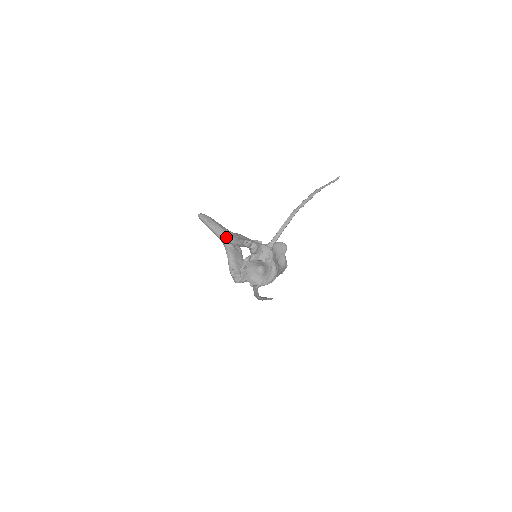
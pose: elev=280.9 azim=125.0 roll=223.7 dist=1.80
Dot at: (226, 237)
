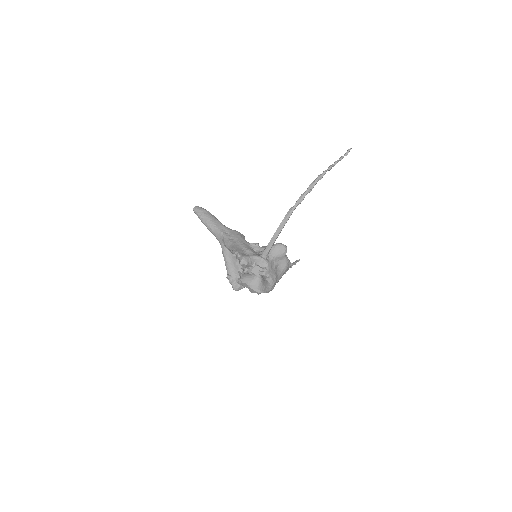
Dot at: (221, 238)
